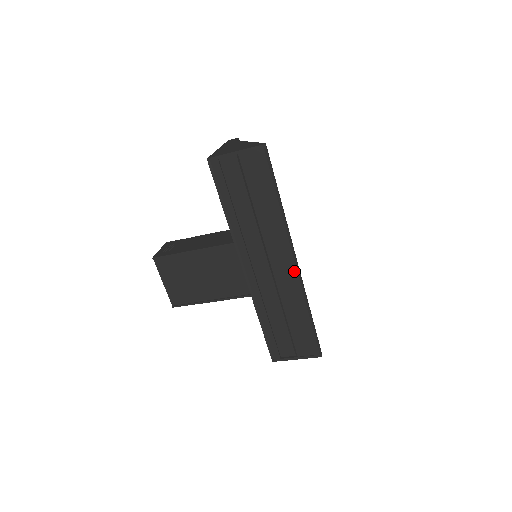
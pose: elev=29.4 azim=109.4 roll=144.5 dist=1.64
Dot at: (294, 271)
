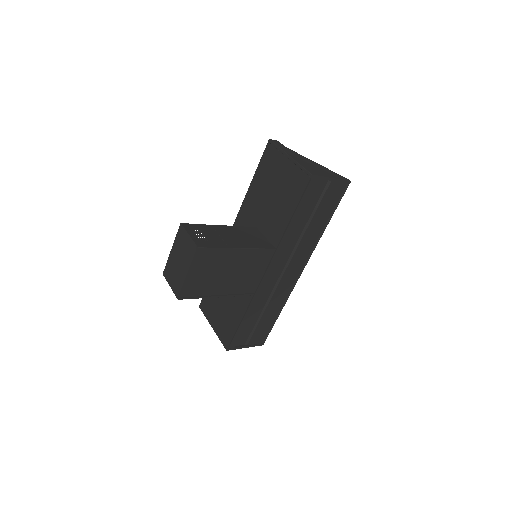
Dot at: (295, 279)
